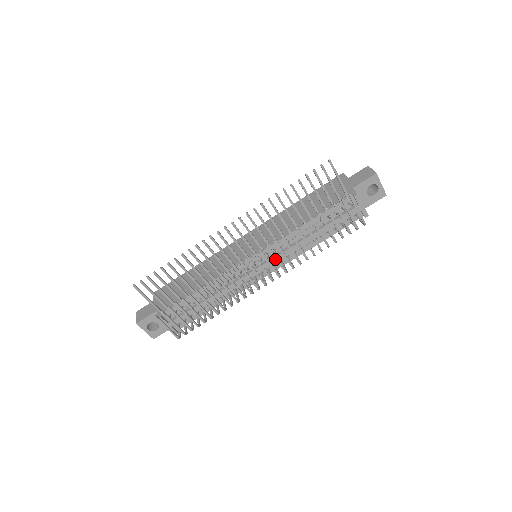
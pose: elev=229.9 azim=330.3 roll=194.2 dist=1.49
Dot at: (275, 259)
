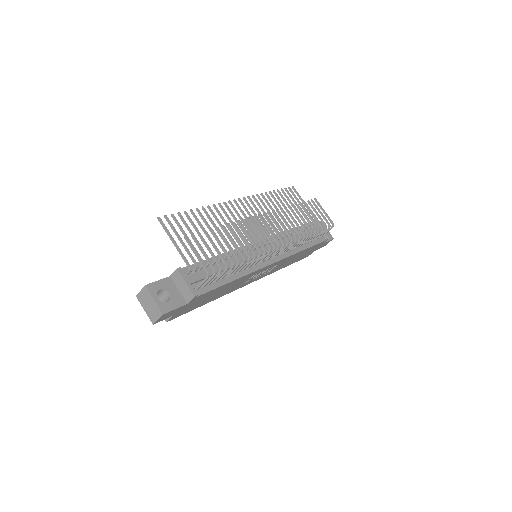
Dot at: (276, 246)
